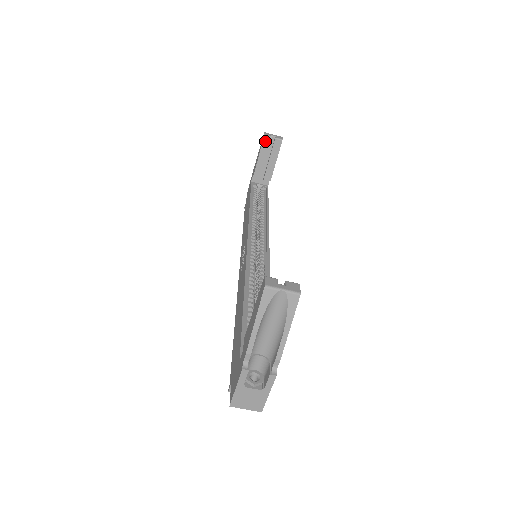
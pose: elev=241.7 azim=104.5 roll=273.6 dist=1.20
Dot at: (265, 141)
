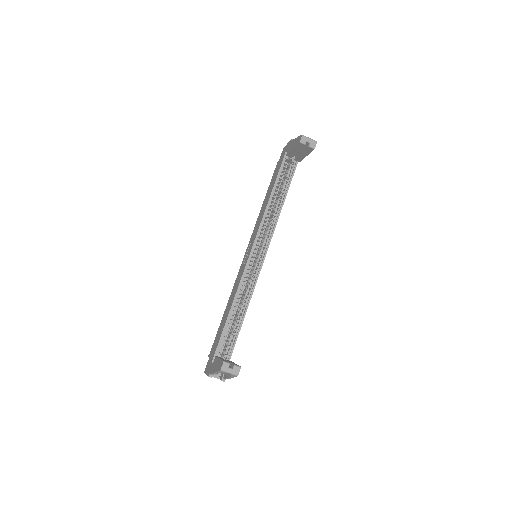
Dot at: (300, 145)
